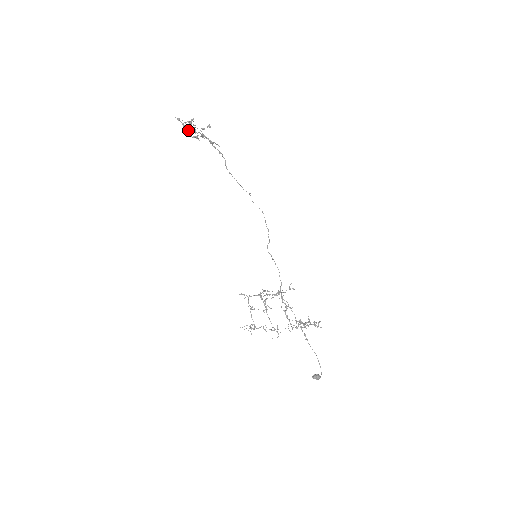
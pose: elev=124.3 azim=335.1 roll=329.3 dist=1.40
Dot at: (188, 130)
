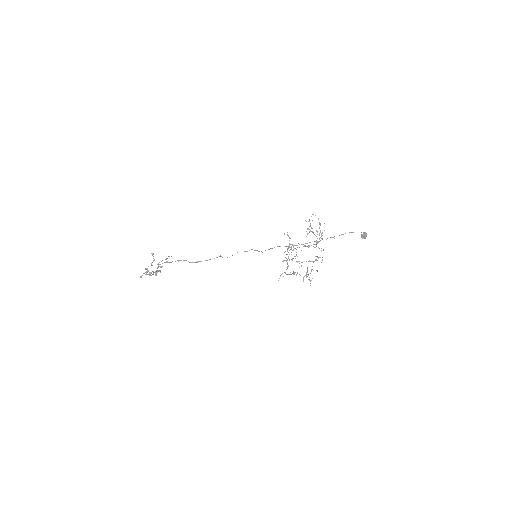
Dot at: occluded
